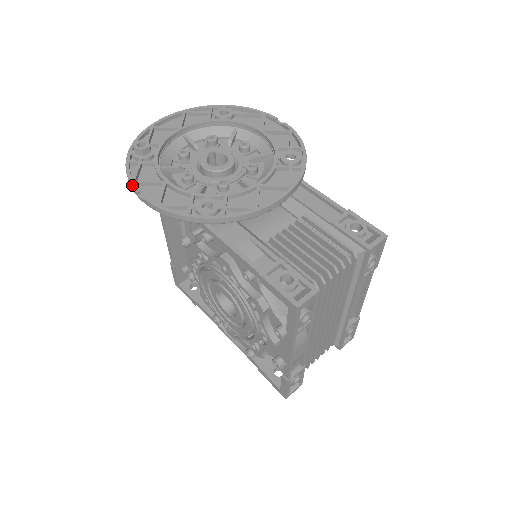
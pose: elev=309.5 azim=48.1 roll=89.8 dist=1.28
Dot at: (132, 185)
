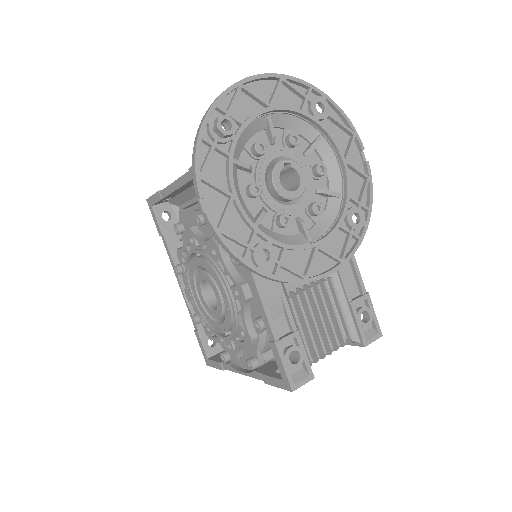
Dot at: (198, 183)
